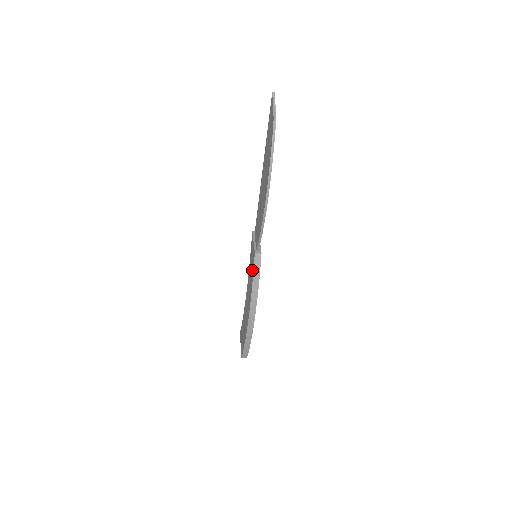
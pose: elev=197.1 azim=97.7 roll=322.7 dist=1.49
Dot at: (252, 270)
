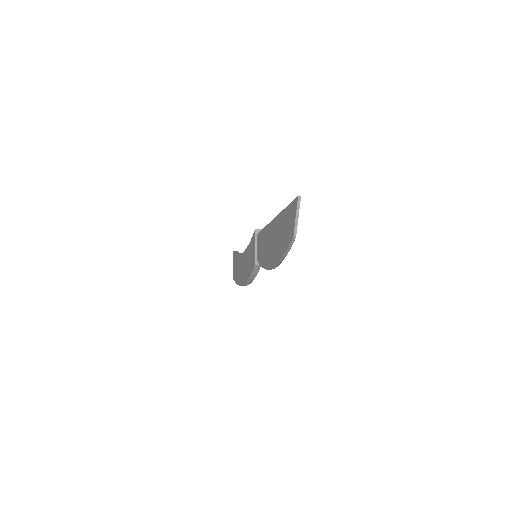
Dot at: (251, 266)
